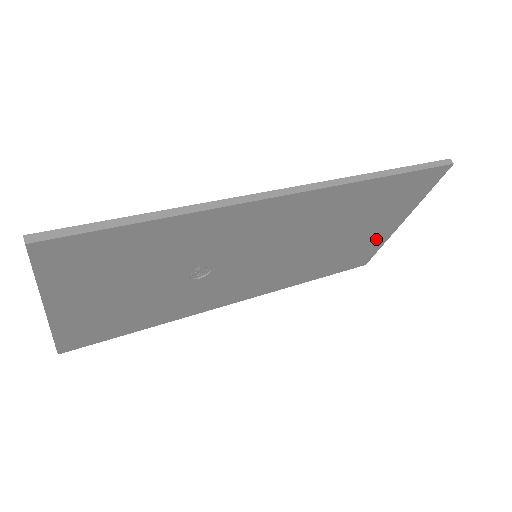
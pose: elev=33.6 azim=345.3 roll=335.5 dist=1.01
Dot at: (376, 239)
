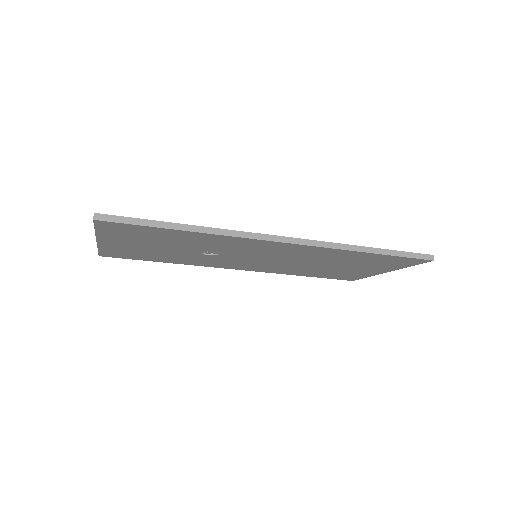
Dot at: (362, 273)
